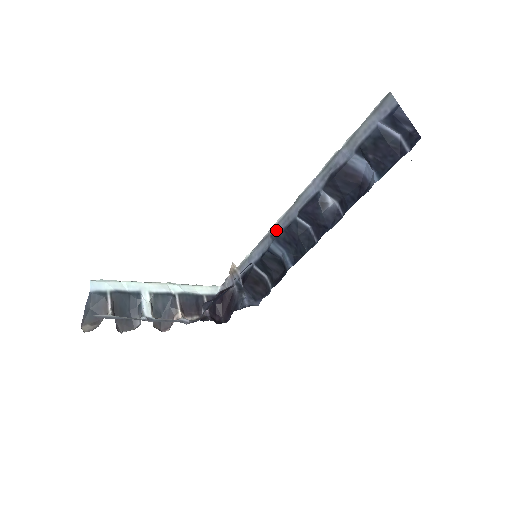
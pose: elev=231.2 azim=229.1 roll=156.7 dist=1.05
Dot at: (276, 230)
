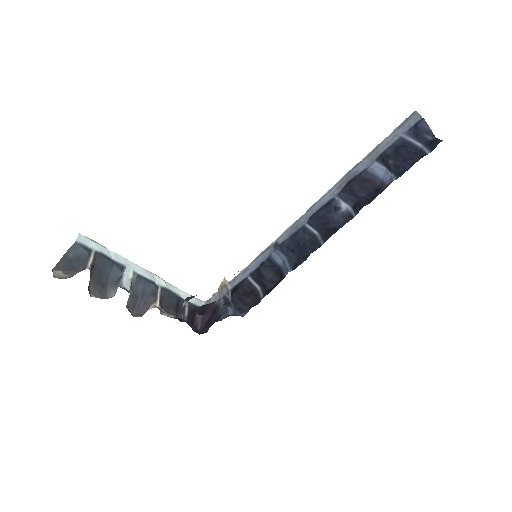
Dot at: (281, 239)
